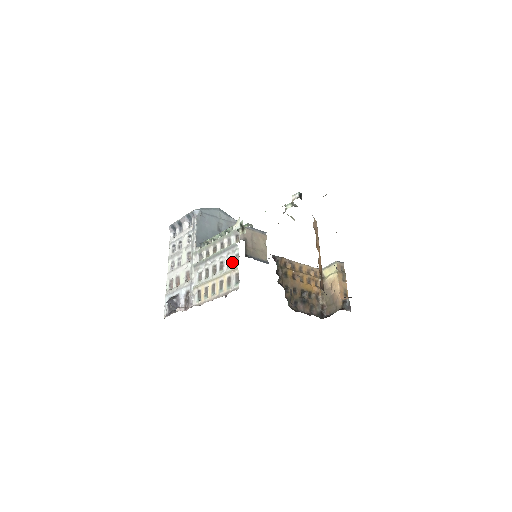
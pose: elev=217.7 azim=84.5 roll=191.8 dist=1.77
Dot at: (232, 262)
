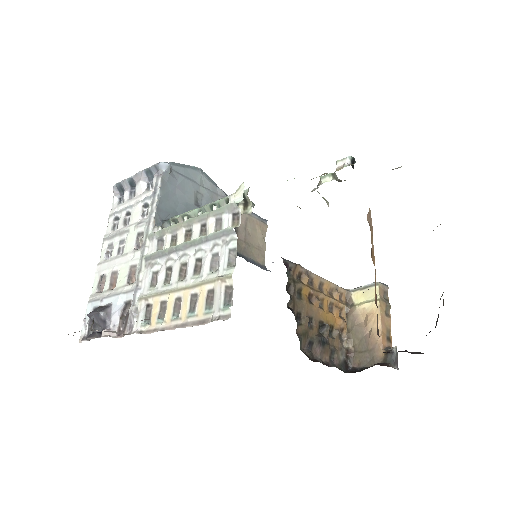
Dot at: (220, 262)
